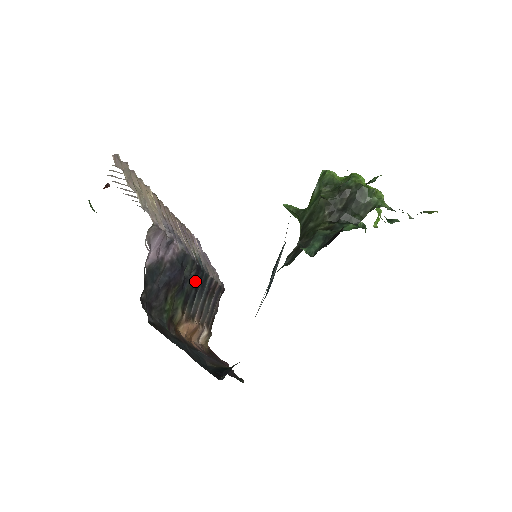
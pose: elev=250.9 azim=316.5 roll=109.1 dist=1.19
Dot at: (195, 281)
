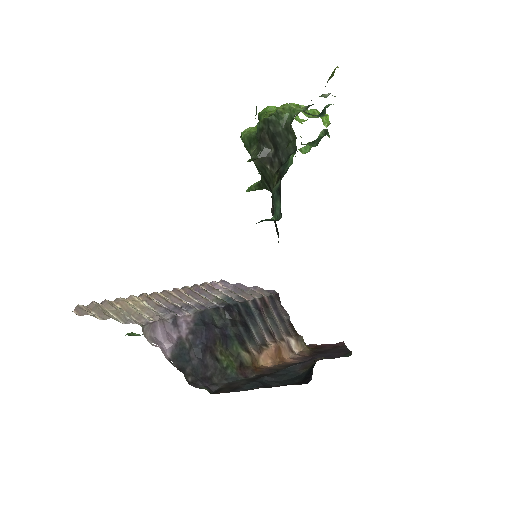
Dot at: (235, 319)
